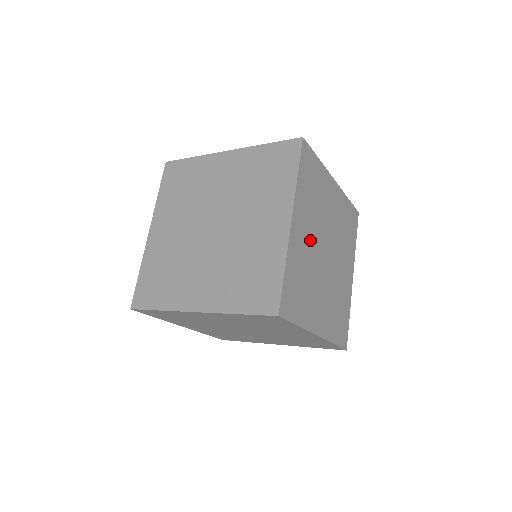
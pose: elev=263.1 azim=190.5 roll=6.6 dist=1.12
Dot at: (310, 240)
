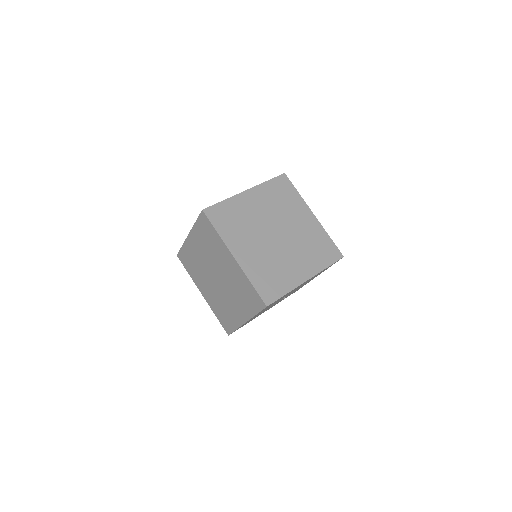
Dot at: (260, 212)
